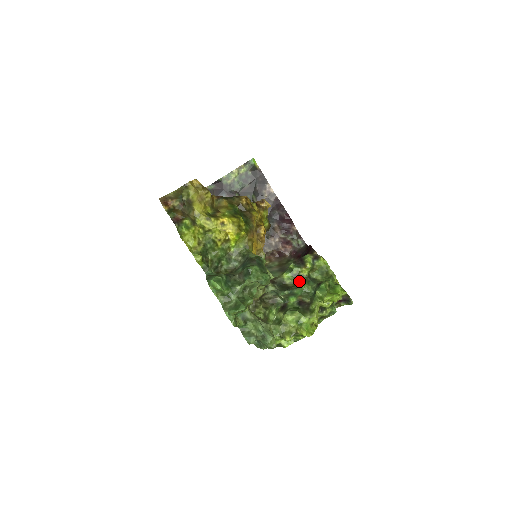
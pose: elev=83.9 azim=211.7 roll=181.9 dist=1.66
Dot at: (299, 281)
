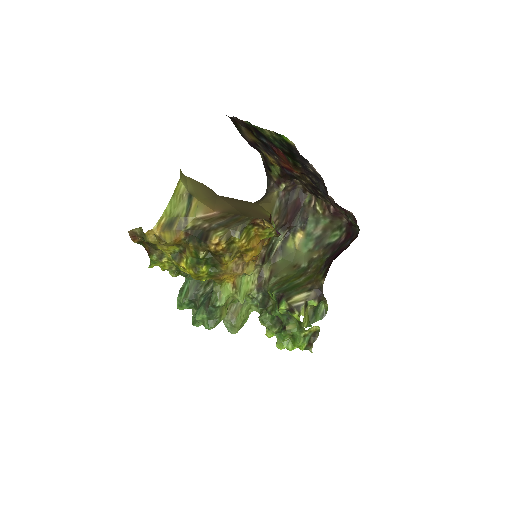
Dot at: (275, 309)
